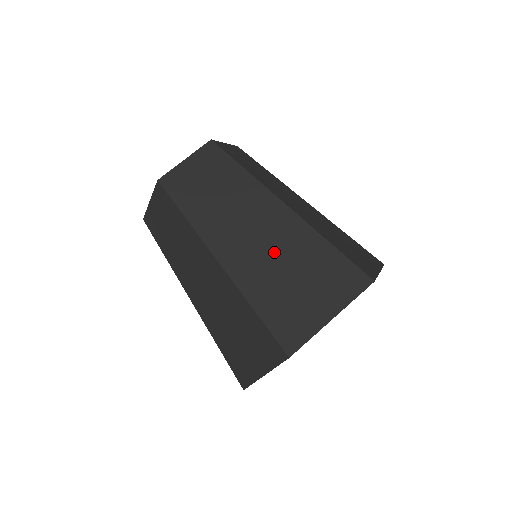
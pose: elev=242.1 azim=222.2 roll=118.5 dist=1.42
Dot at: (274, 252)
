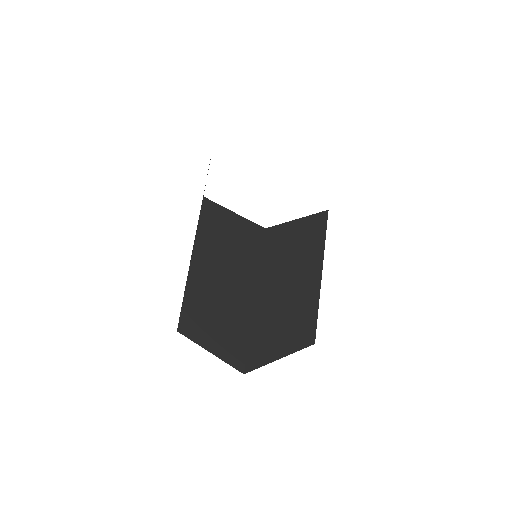
Dot at: (288, 315)
